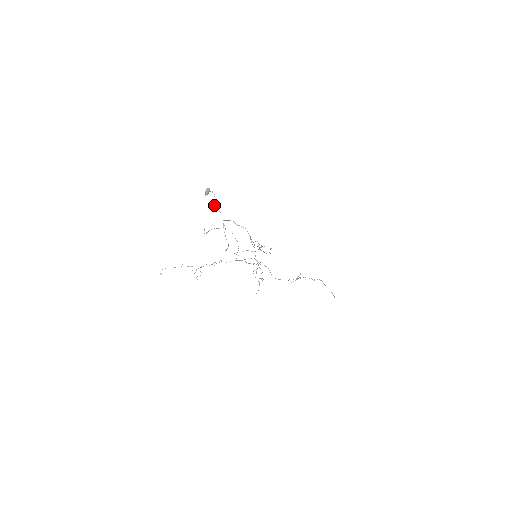
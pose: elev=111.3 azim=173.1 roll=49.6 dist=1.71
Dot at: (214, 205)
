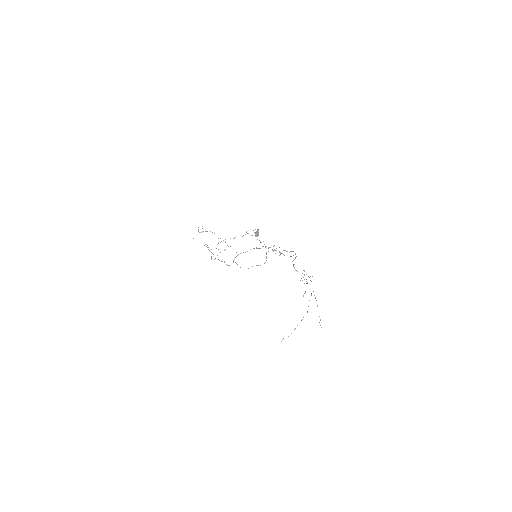
Dot at: occluded
